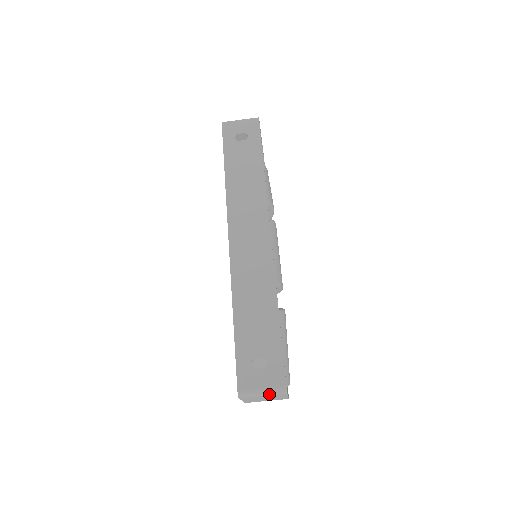
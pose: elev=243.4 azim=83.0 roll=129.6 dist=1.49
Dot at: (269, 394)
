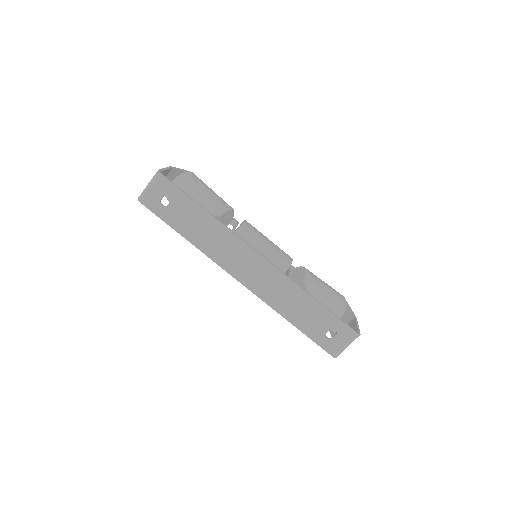
Dot at: occluded
